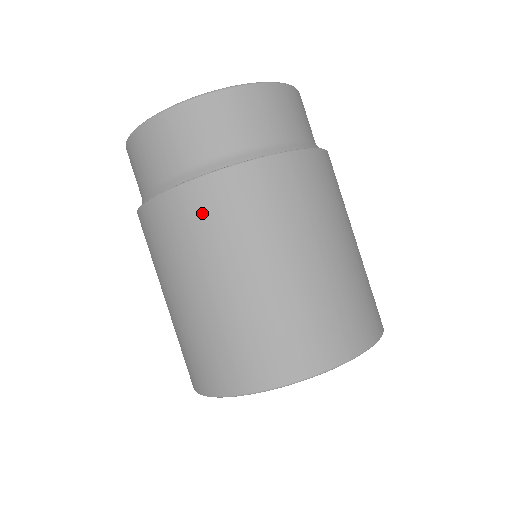
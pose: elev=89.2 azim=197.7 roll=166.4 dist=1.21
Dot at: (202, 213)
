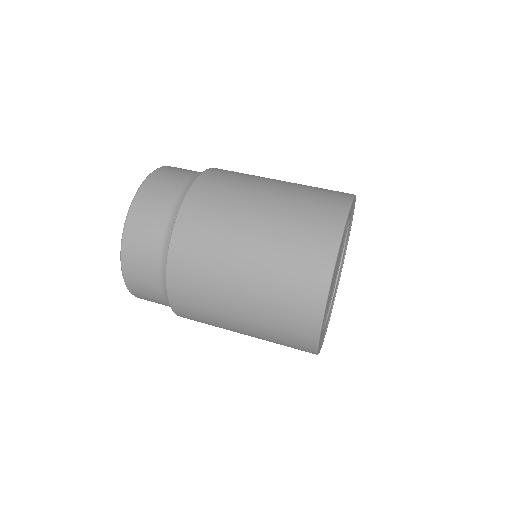
Dot at: (210, 197)
